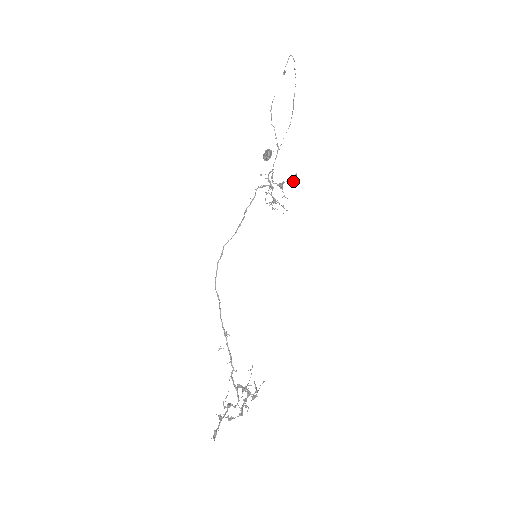
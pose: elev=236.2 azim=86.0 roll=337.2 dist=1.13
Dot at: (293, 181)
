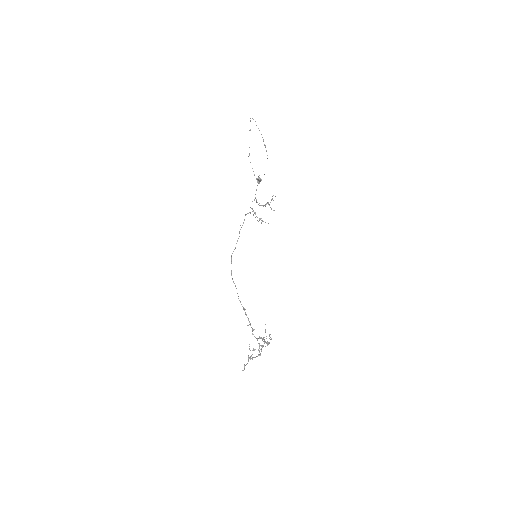
Dot at: (273, 200)
